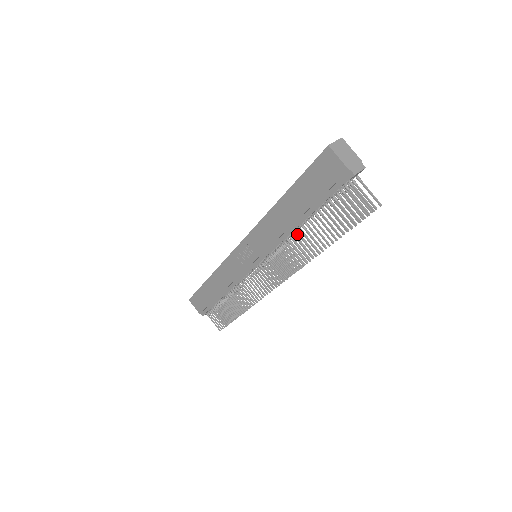
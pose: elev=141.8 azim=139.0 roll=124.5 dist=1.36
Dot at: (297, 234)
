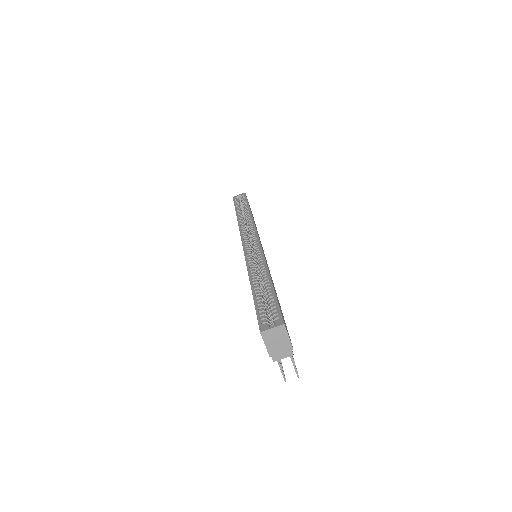
Dot at: occluded
